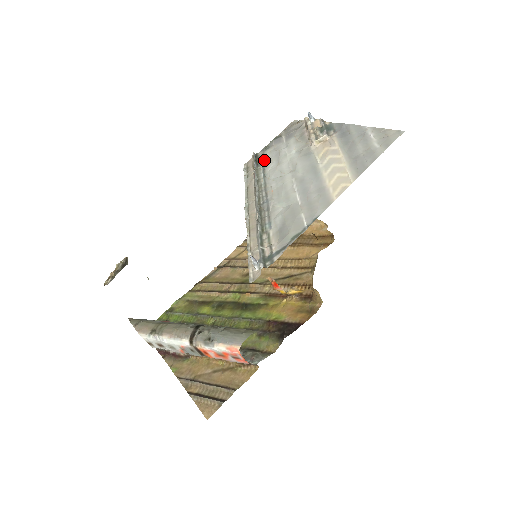
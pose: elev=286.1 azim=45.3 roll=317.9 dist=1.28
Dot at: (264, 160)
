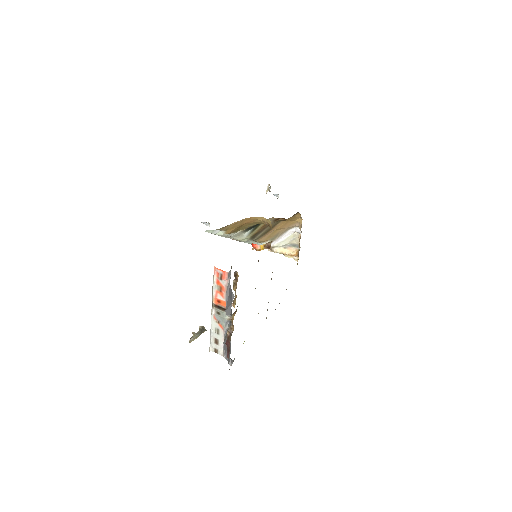
Dot at: occluded
